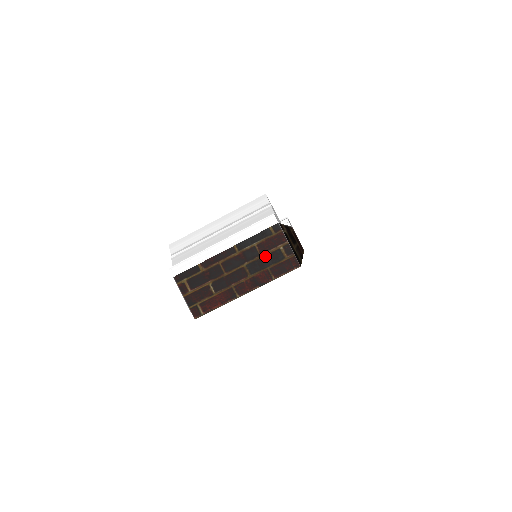
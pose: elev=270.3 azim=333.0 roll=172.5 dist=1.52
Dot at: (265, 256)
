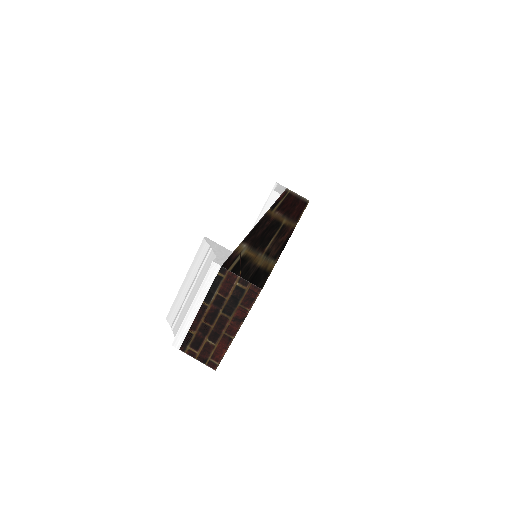
Dot at: (230, 297)
